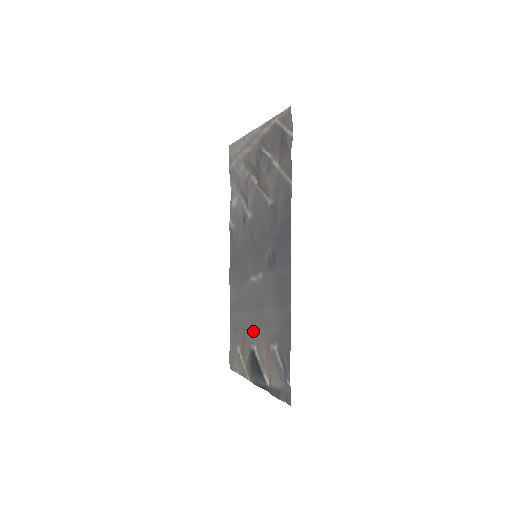
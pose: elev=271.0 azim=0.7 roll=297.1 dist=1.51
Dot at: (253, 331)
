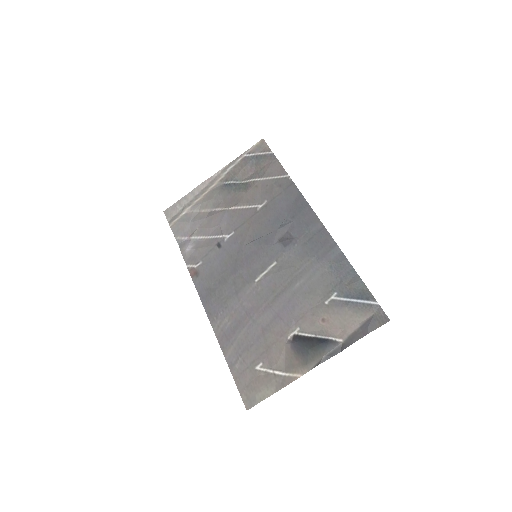
Dot at: (284, 320)
